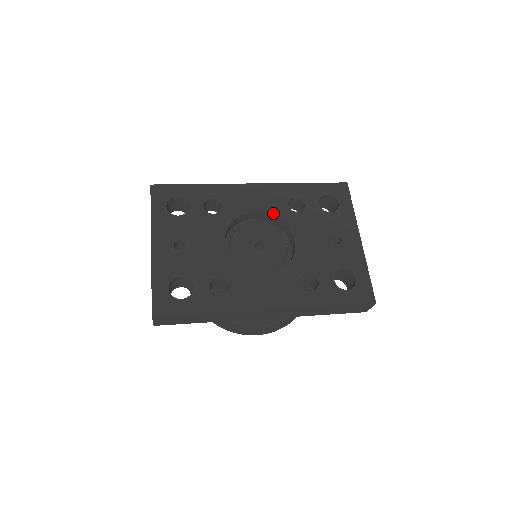
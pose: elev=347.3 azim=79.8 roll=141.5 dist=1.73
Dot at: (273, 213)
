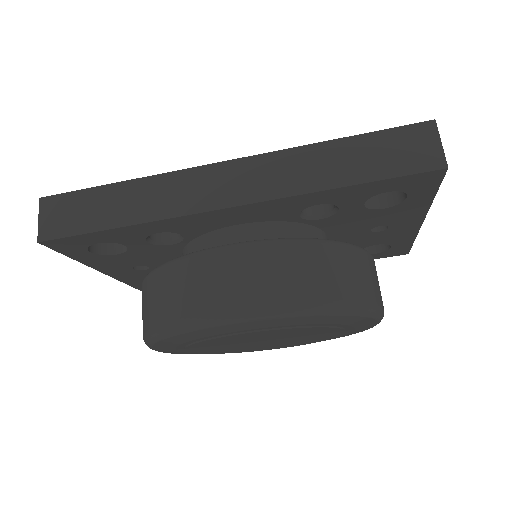
Dot at: occluded
